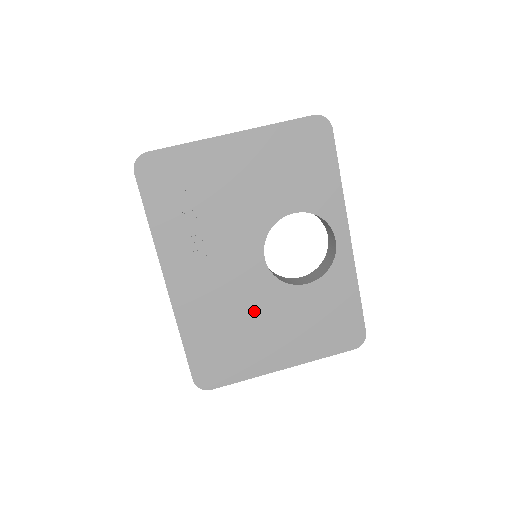
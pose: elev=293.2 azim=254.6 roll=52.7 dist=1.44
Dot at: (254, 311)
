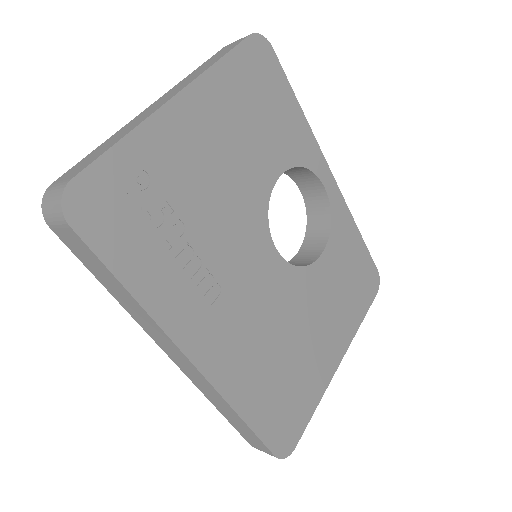
Dot at: (293, 322)
